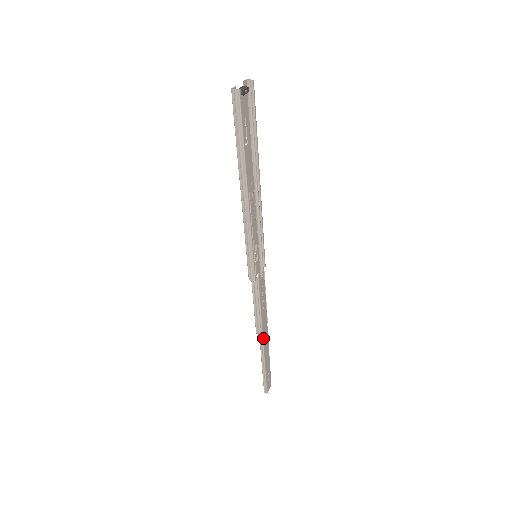
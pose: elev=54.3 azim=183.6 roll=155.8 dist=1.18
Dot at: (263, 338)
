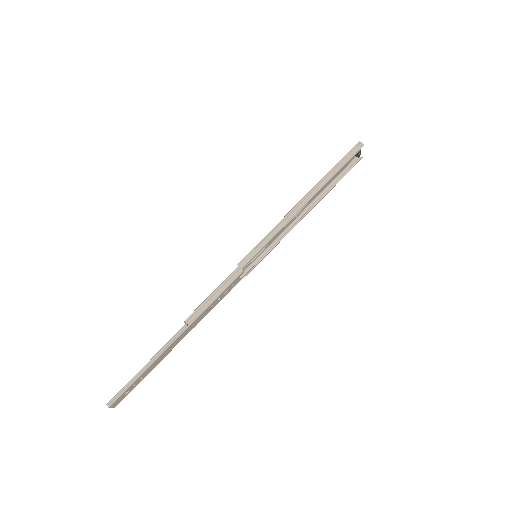
Dot at: (182, 334)
